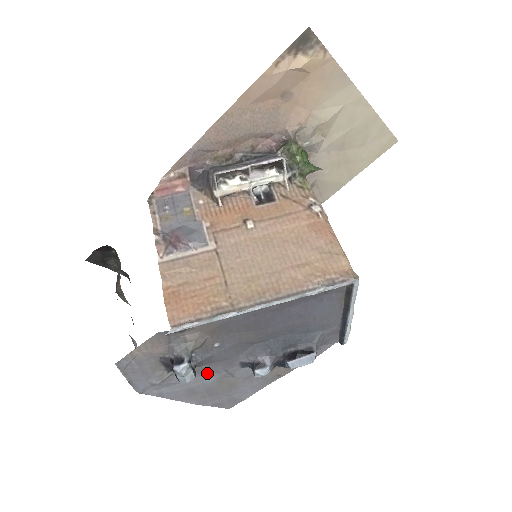
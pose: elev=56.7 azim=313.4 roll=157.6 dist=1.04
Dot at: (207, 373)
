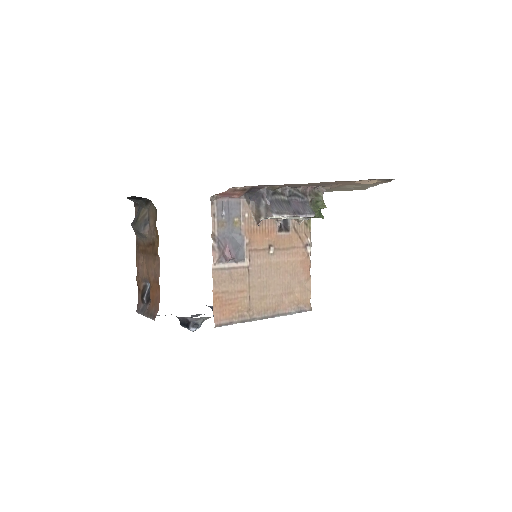
Dot at: occluded
